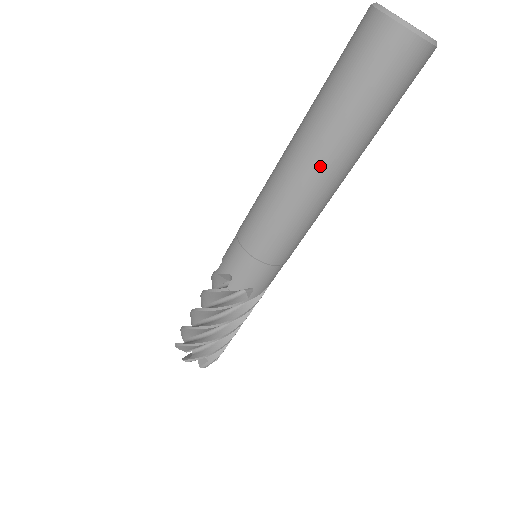
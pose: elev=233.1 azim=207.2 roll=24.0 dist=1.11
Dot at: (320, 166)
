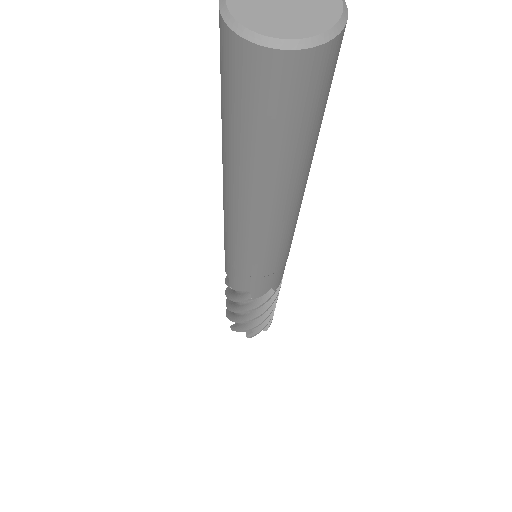
Dot at: (279, 204)
